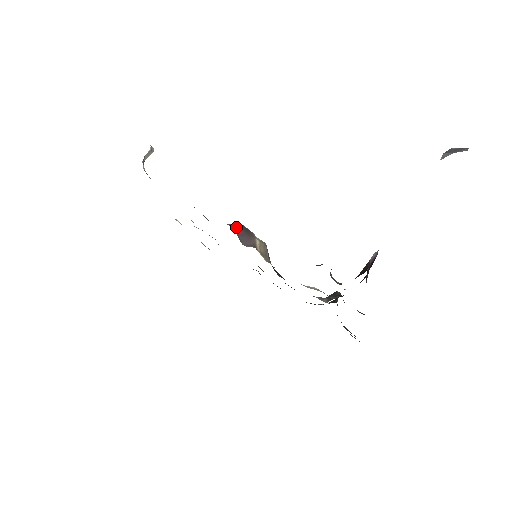
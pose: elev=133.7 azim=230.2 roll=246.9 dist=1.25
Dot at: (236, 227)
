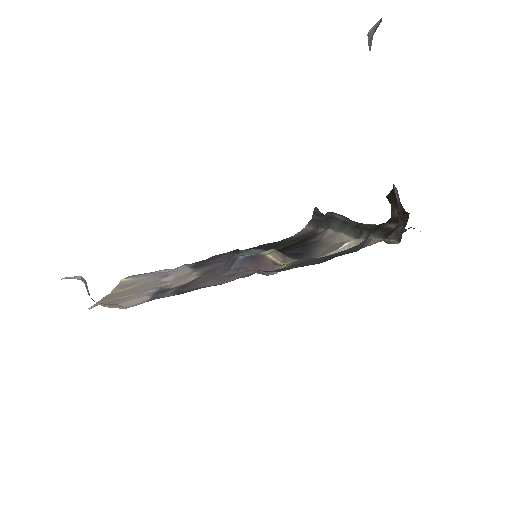
Dot at: (245, 266)
